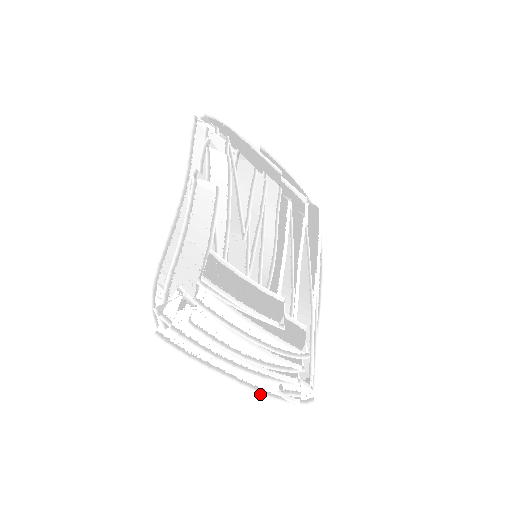
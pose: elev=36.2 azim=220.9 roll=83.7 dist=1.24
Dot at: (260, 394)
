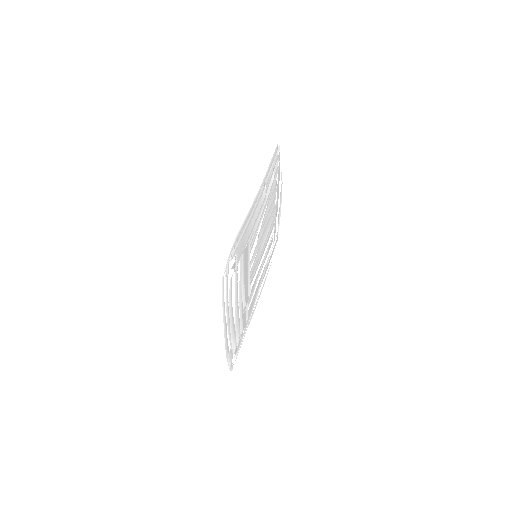
Dot at: (225, 348)
